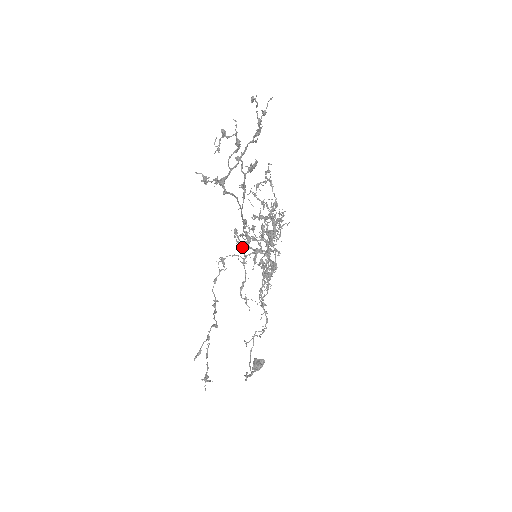
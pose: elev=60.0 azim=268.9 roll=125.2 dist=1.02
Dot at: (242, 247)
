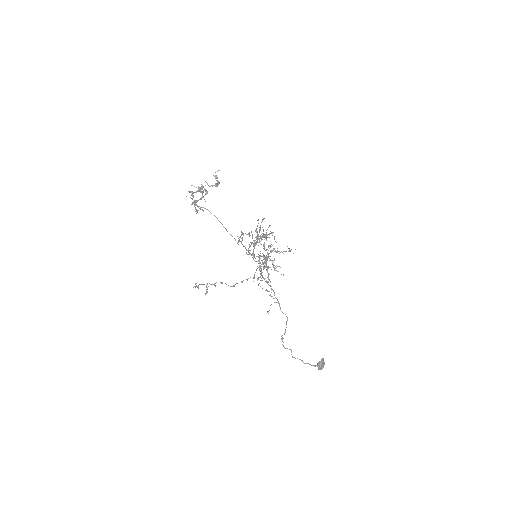
Dot at: occluded
